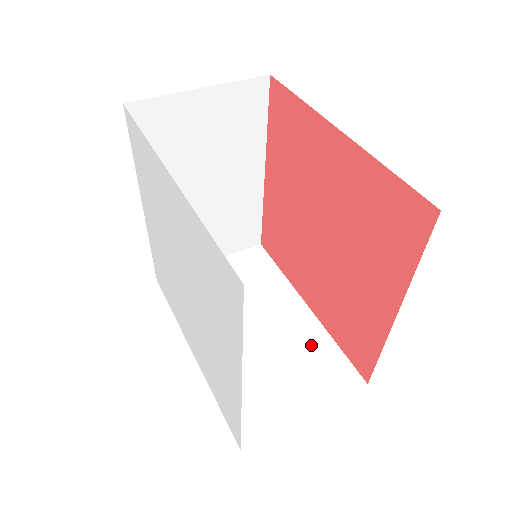
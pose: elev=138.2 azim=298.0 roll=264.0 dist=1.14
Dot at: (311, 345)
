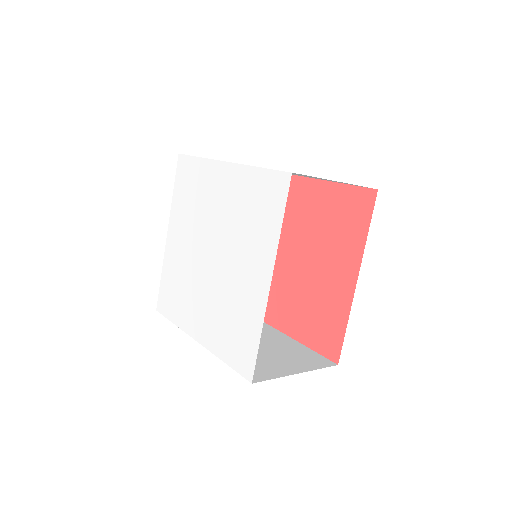
Dot at: (289, 346)
